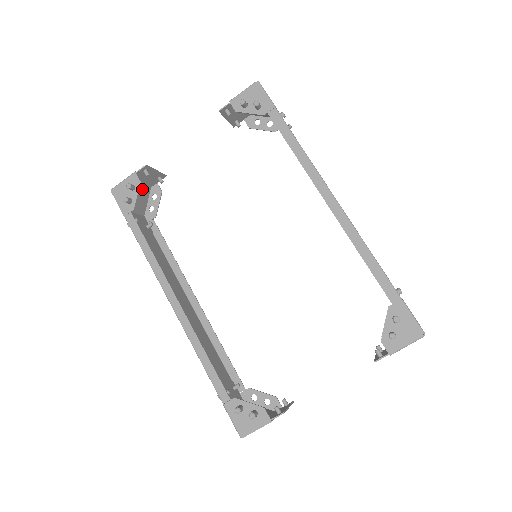
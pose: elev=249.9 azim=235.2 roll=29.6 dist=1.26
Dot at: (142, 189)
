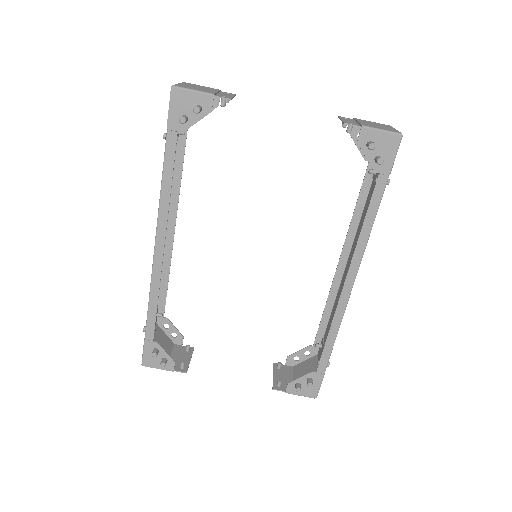
Dot at: occluded
